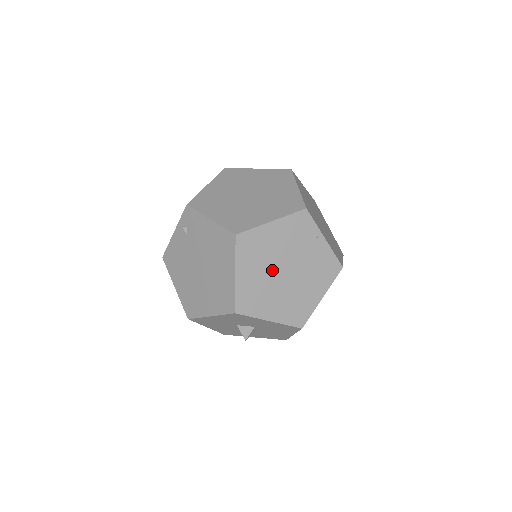
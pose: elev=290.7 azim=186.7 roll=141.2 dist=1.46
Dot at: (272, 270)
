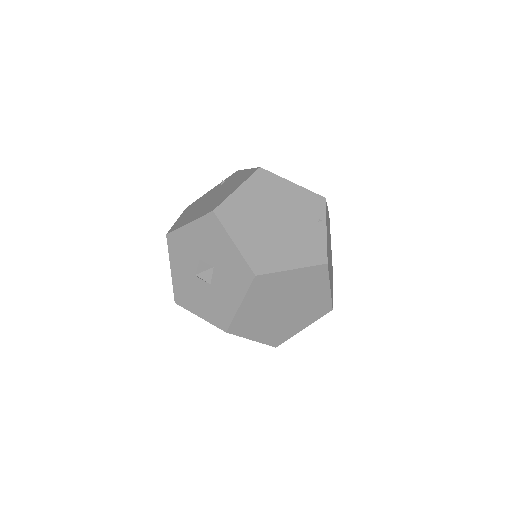
Dot at: (267, 211)
